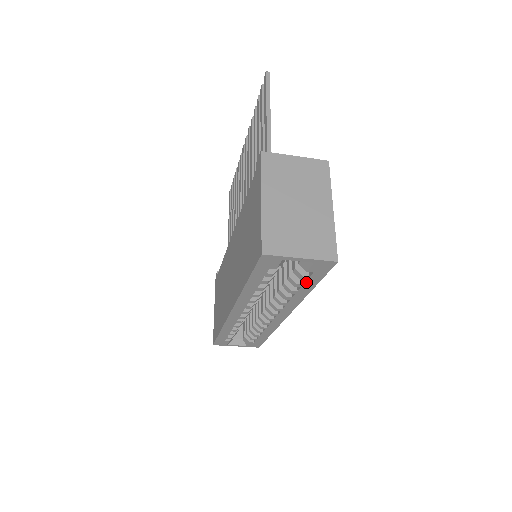
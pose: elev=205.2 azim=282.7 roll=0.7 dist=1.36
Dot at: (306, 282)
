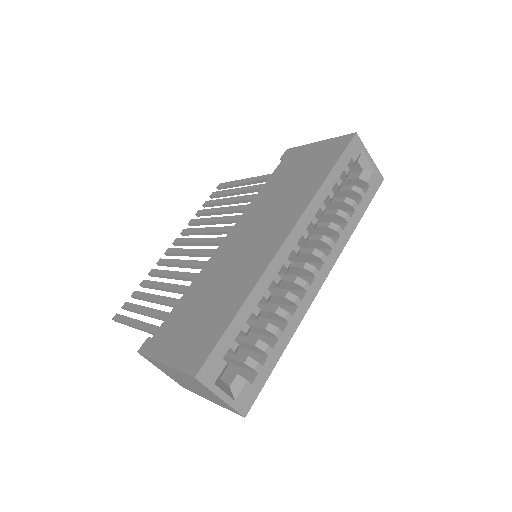
Dot at: (360, 203)
